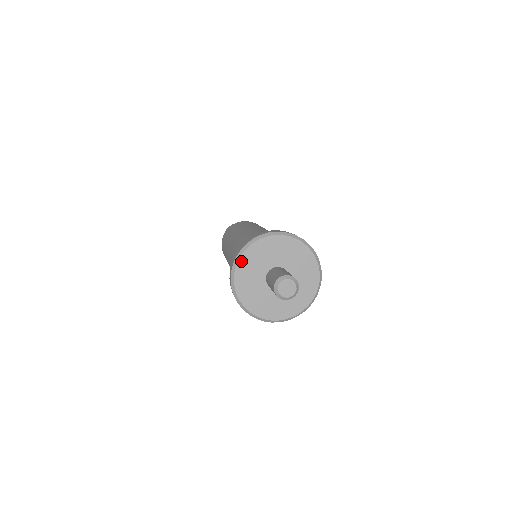
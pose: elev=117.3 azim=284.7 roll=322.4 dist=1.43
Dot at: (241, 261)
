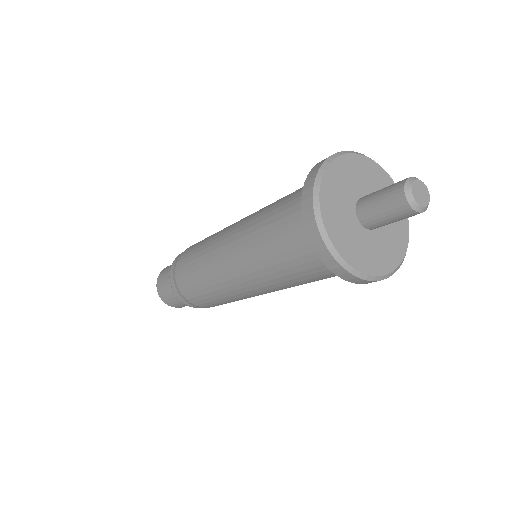
Dot at: (326, 178)
